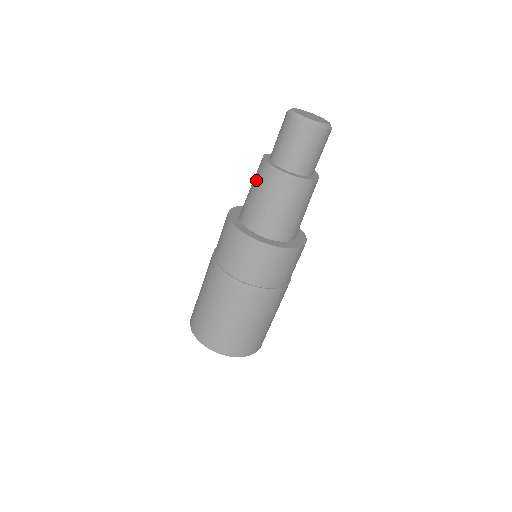
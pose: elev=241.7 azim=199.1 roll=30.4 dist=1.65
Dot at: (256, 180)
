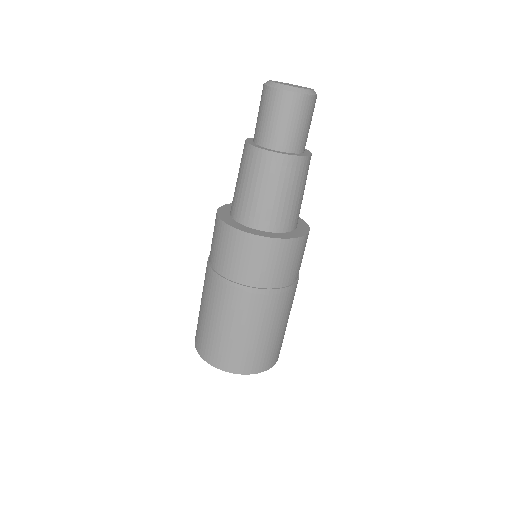
Dot at: (246, 171)
